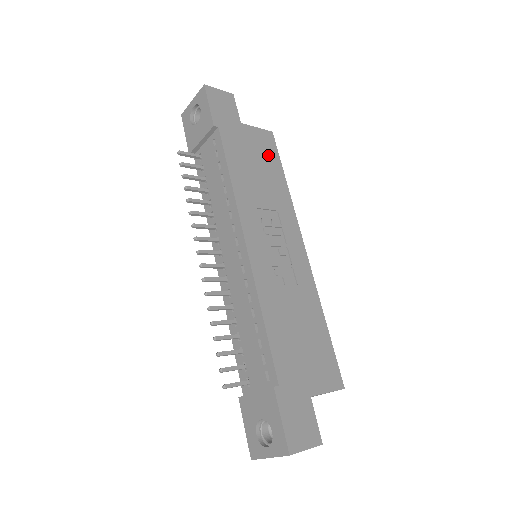
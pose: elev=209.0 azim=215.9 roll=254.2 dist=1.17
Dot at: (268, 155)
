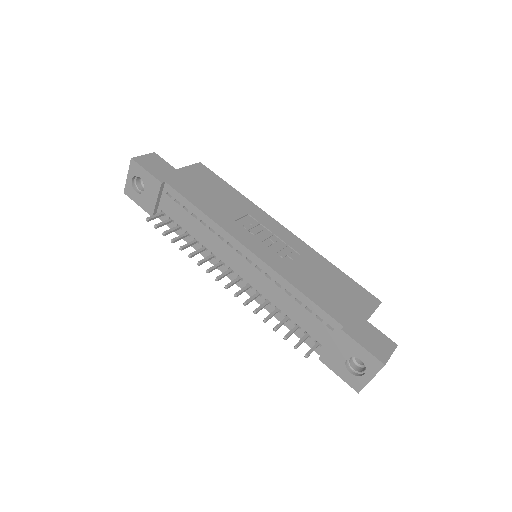
Dot at: (211, 180)
